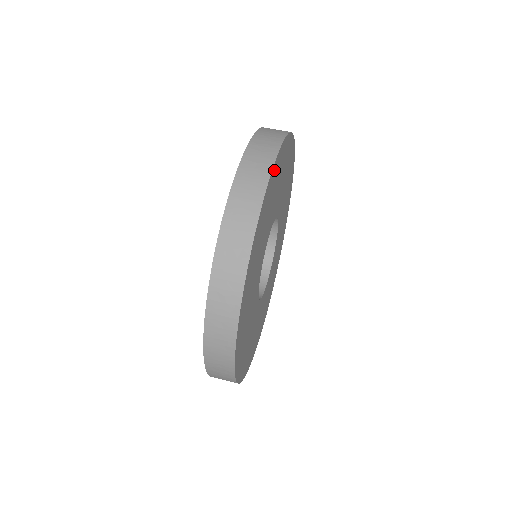
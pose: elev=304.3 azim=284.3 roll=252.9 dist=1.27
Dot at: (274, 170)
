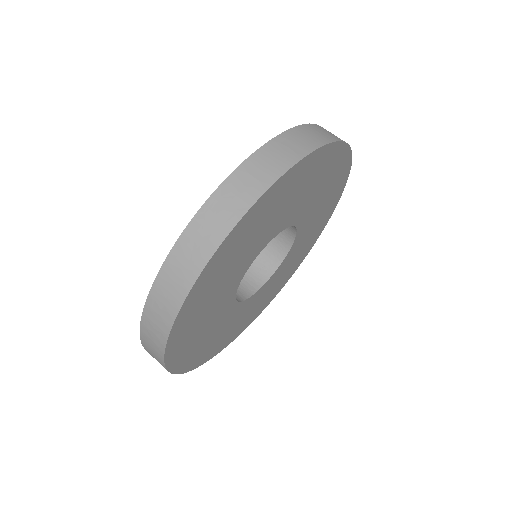
Dot at: (330, 151)
